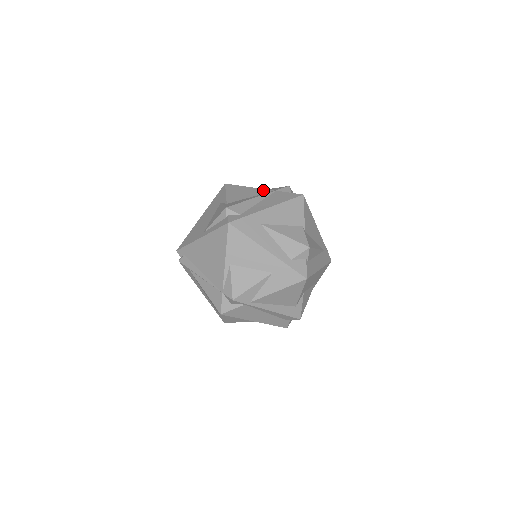
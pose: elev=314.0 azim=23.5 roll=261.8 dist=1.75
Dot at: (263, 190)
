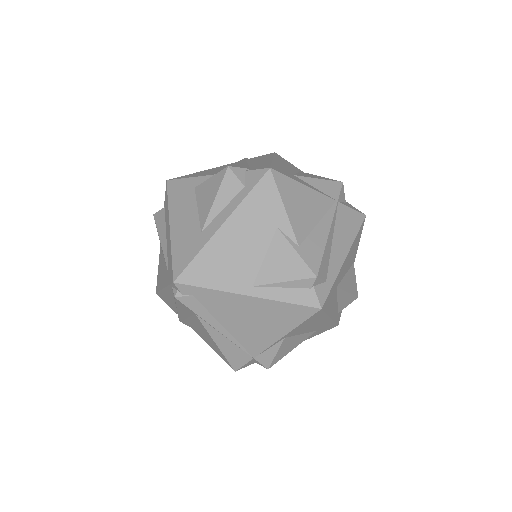
Dot at: (325, 199)
